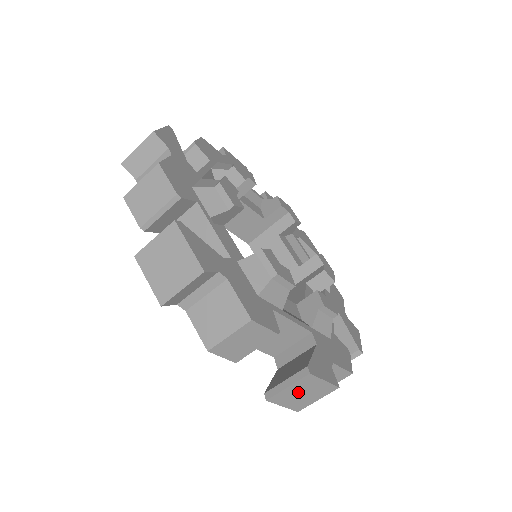
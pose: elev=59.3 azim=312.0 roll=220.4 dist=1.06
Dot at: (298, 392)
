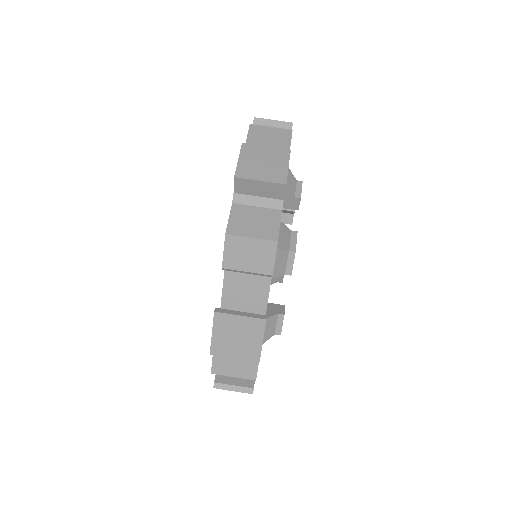
Dot at: (264, 158)
